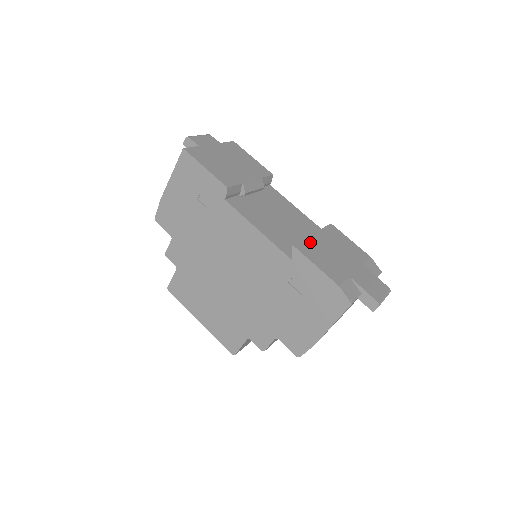
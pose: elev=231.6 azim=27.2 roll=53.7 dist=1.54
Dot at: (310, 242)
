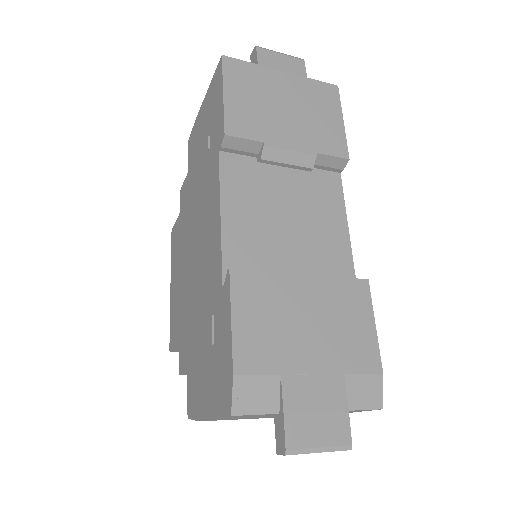
Dot at: (275, 281)
